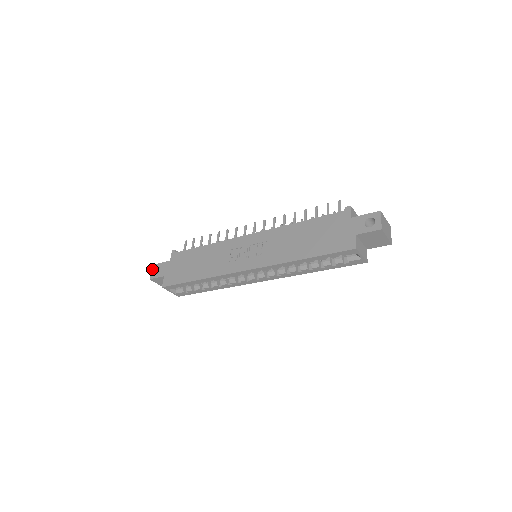
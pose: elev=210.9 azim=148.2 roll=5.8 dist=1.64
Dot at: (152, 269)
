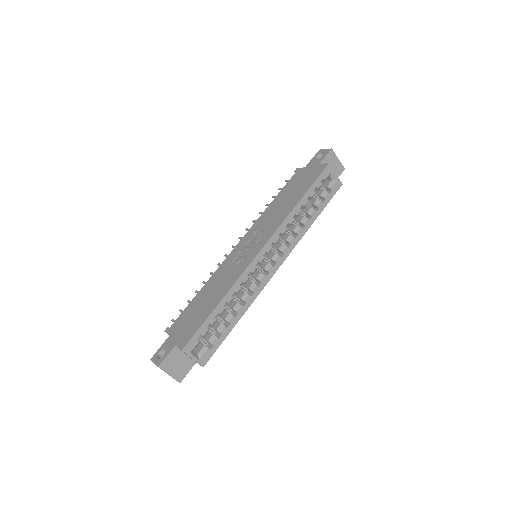
Dot at: (153, 361)
